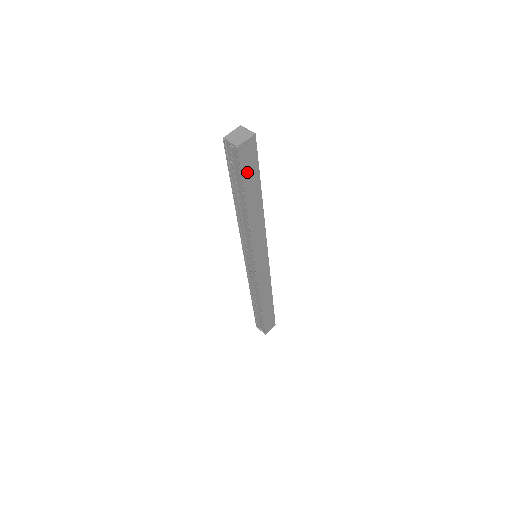
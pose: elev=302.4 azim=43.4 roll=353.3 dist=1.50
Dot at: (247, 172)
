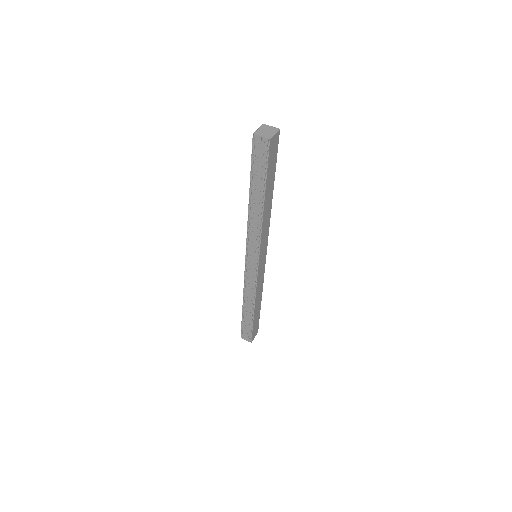
Dot at: (270, 165)
